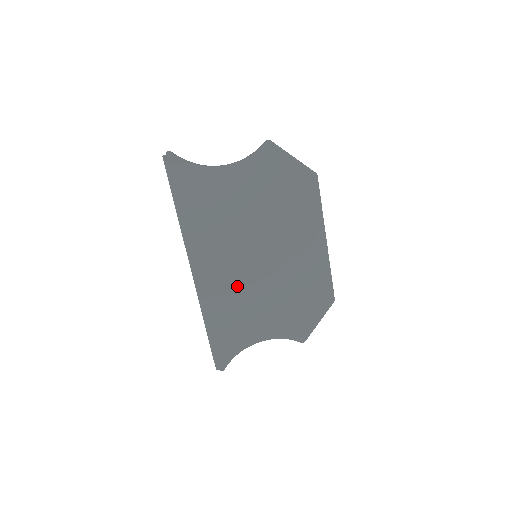
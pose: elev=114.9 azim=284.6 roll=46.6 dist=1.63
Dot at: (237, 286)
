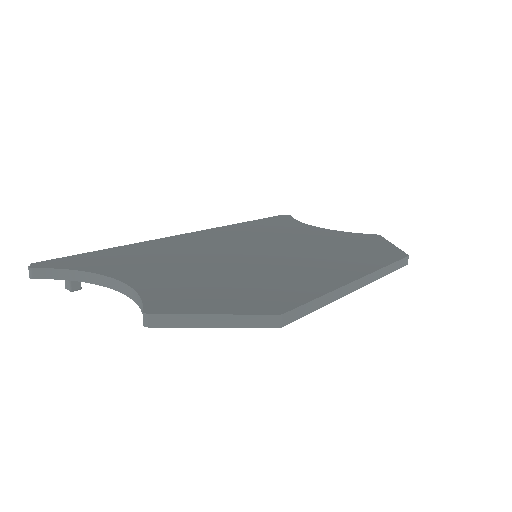
Dot at: (200, 251)
